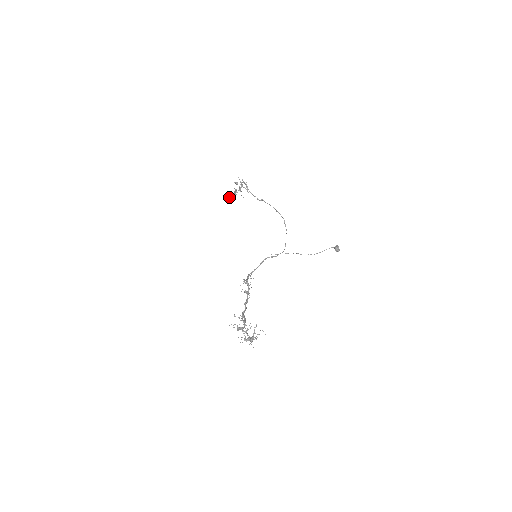
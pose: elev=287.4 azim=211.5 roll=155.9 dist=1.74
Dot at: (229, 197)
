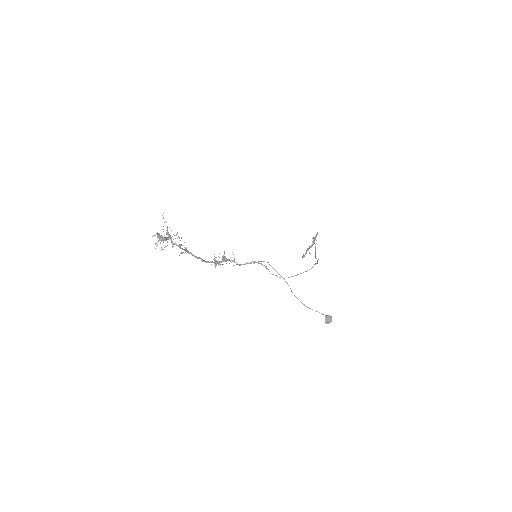
Dot at: occluded
